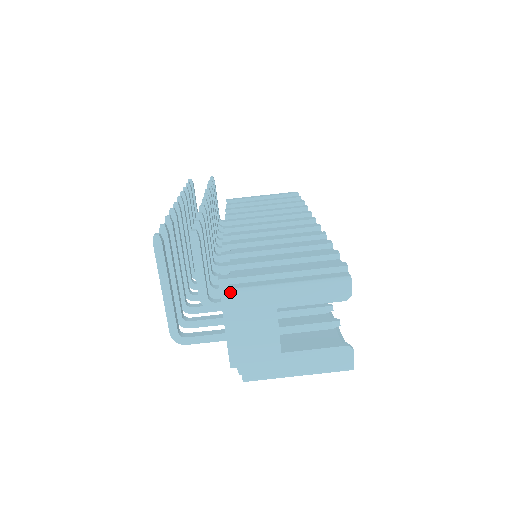
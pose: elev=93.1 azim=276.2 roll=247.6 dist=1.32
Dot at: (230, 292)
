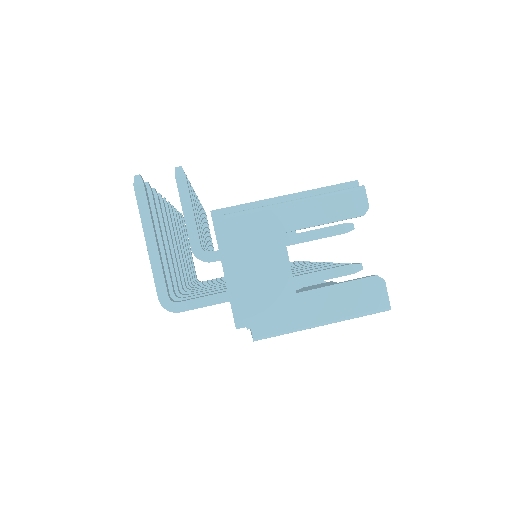
Dot at: (225, 217)
